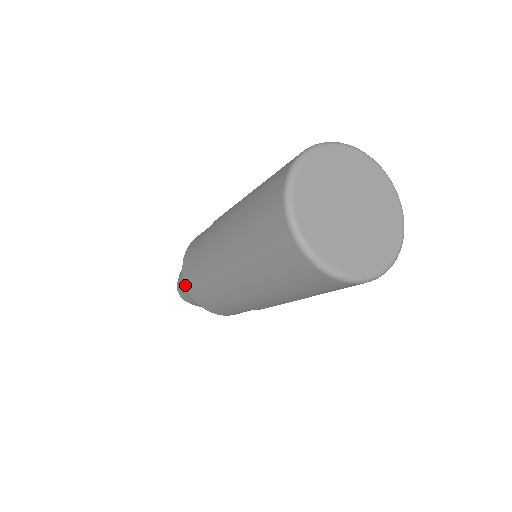
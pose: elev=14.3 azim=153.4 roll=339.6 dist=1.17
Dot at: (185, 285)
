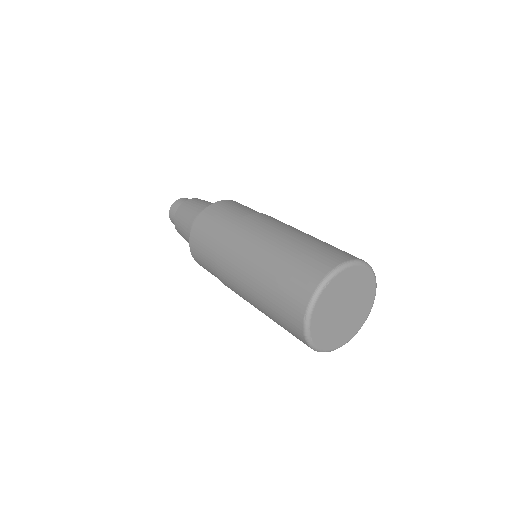
Dot at: occluded
